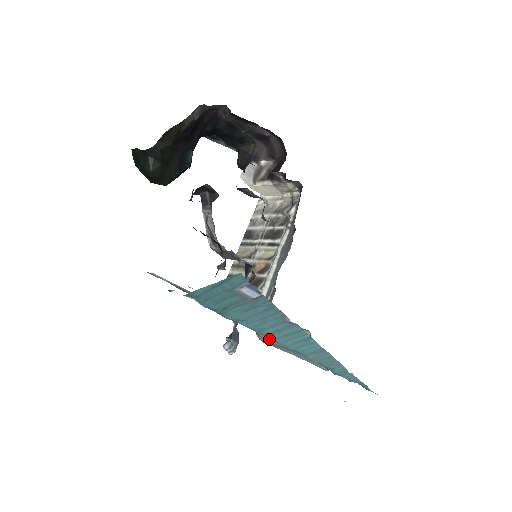
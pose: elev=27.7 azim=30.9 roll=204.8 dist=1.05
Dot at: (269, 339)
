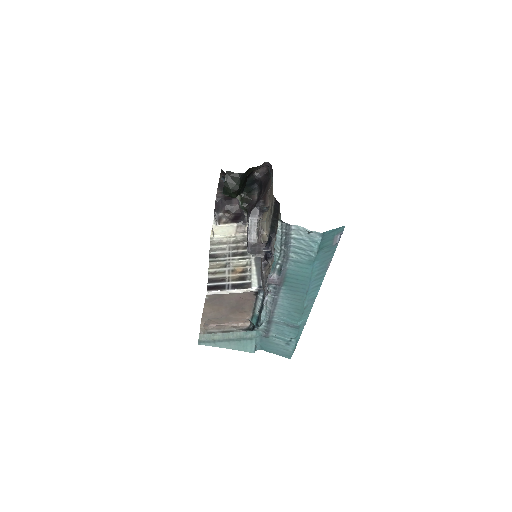
Dot at: (213, 336)
